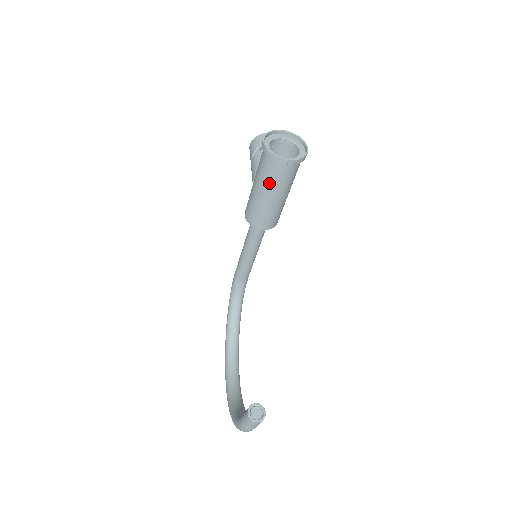
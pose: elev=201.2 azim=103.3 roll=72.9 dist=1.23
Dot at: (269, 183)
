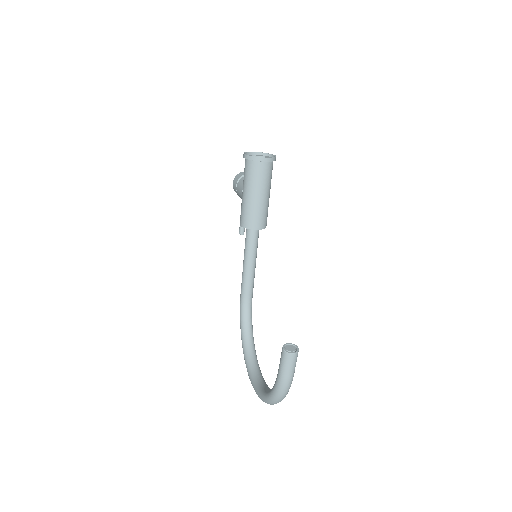
Dot at: (254, 183)
